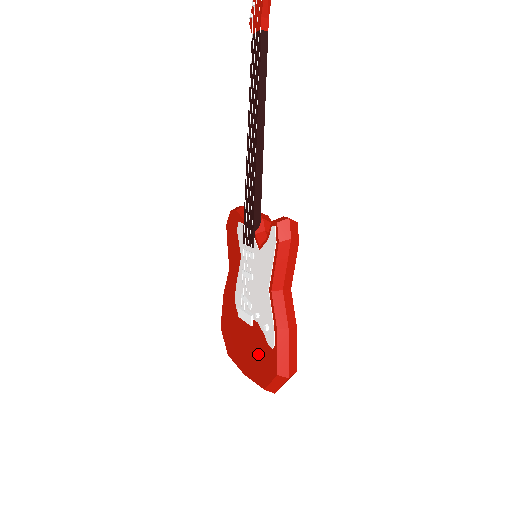
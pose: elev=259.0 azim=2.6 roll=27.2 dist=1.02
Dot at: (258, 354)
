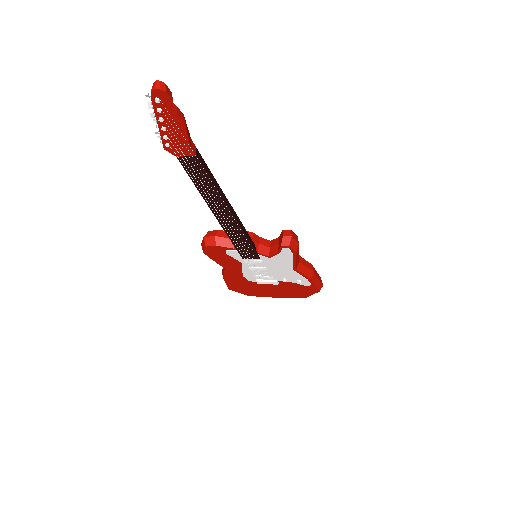
Dot at: (292, 290)
